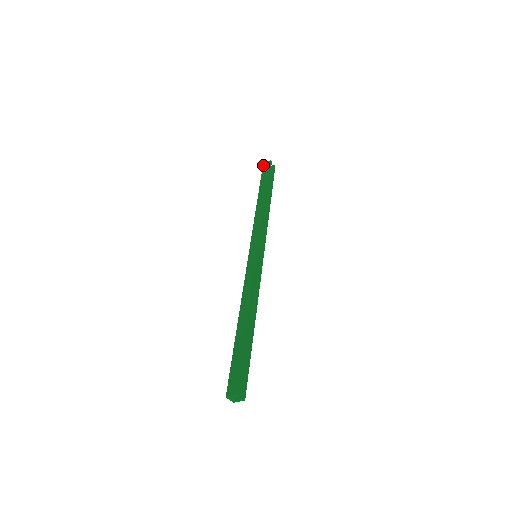
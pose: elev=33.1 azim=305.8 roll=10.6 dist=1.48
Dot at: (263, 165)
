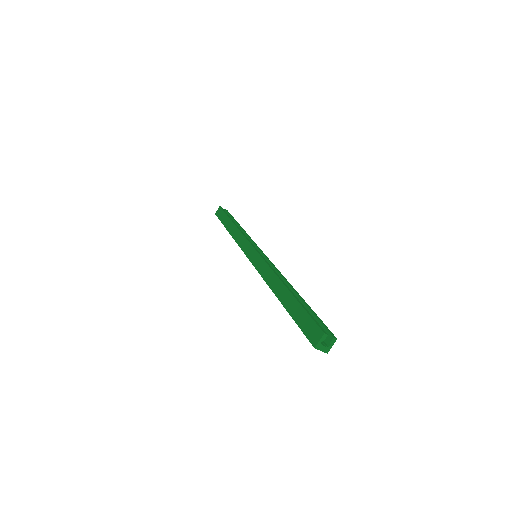
Dot at: (215, 214)
